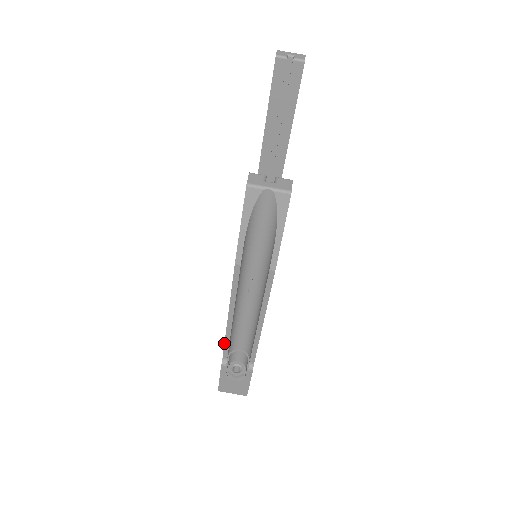
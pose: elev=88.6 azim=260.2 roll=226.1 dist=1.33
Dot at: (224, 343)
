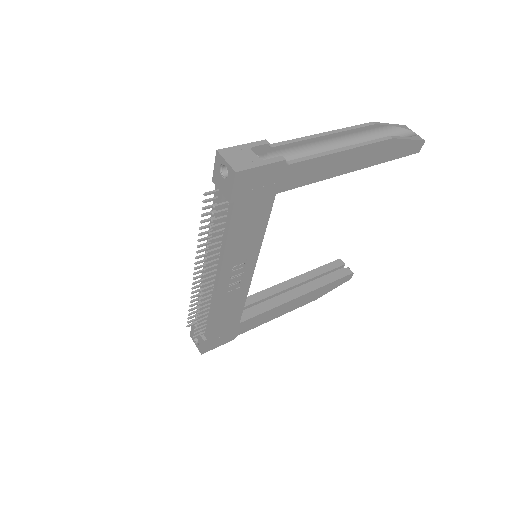
Dot at: (291, 140)
